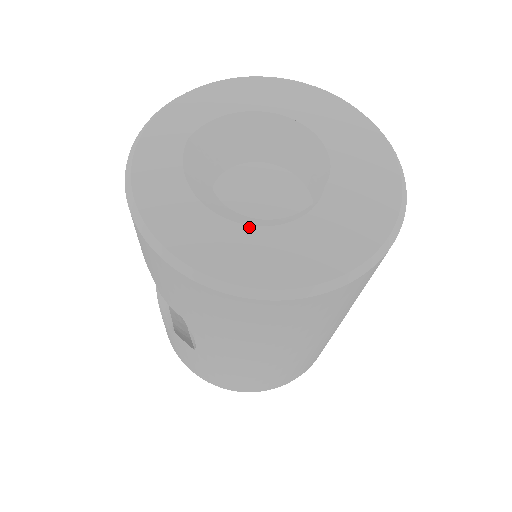
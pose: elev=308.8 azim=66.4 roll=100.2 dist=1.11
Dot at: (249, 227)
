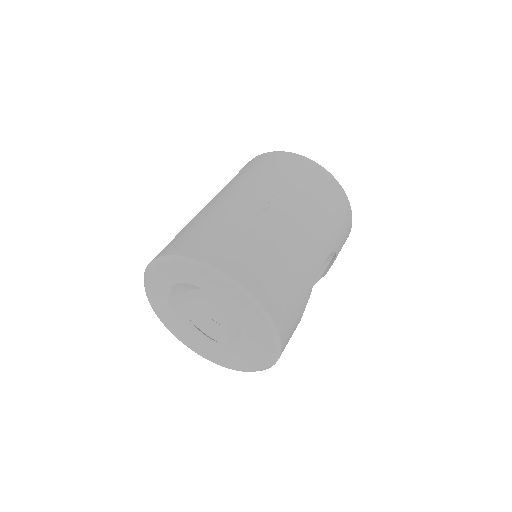
Dot at: (183, 325)
